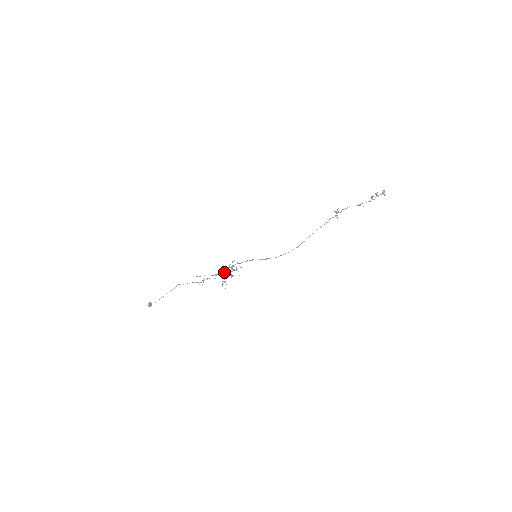
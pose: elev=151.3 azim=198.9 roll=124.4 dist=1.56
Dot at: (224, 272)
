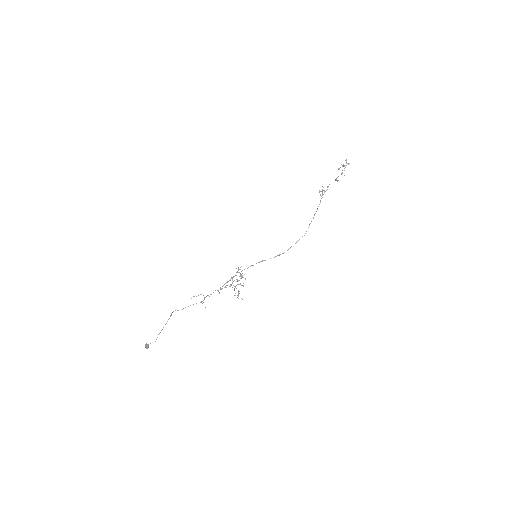
Dot at: (232, 283)
